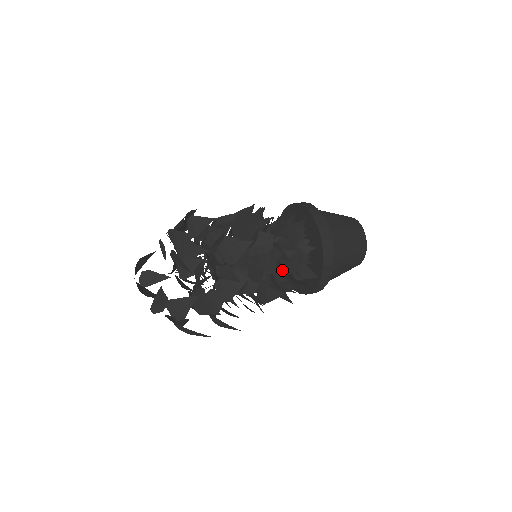
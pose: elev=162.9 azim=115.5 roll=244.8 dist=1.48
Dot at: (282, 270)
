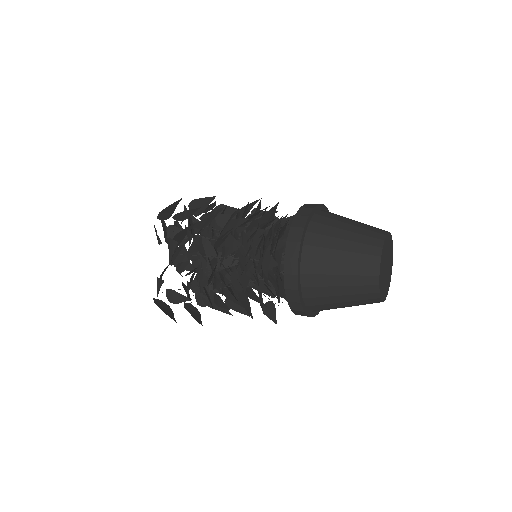
Dot at: occluded
